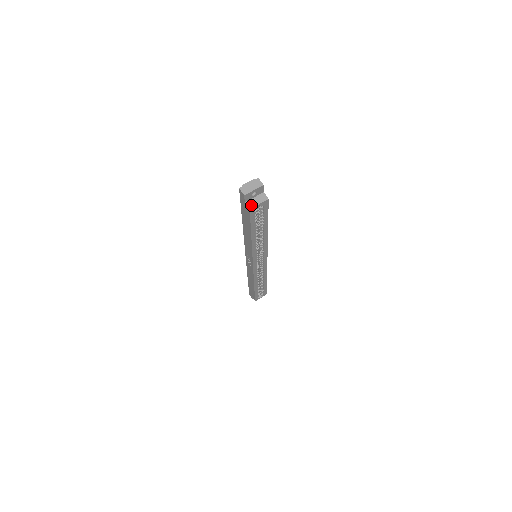
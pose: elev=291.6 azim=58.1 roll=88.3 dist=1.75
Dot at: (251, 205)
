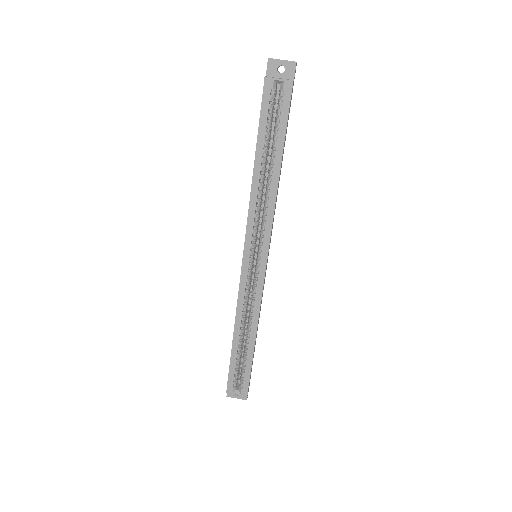
Dot at: (270, 77)
